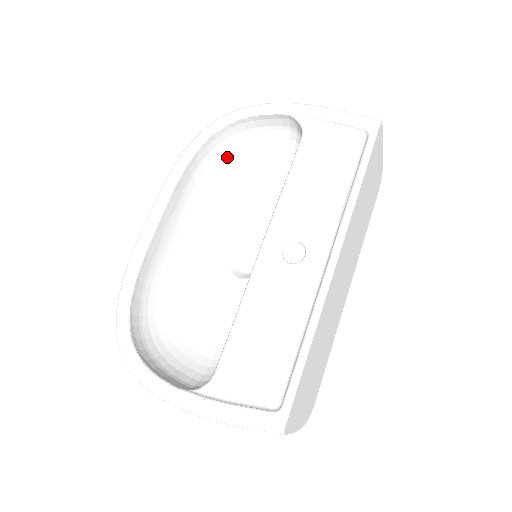
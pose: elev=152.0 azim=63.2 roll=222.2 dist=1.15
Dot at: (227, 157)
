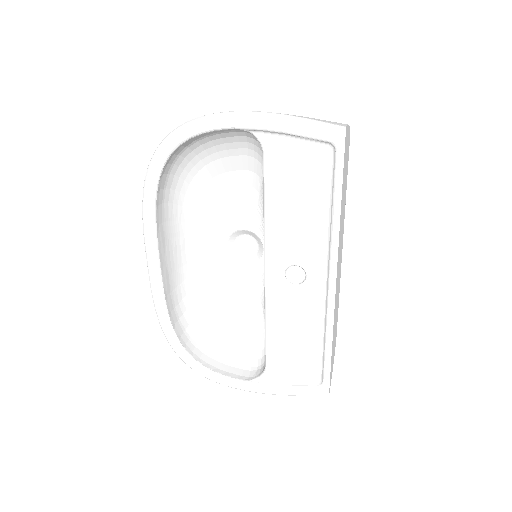
Dot at: (185, 165)
